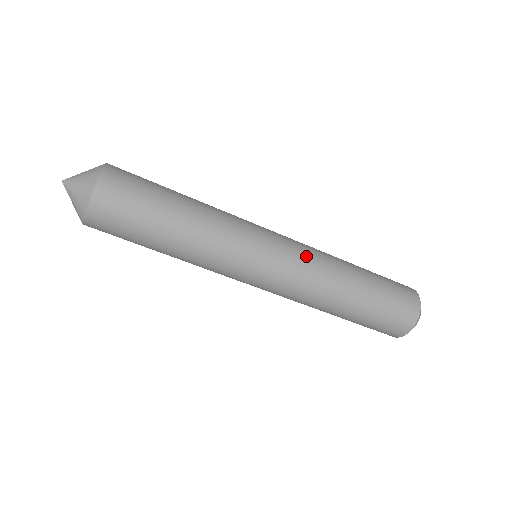
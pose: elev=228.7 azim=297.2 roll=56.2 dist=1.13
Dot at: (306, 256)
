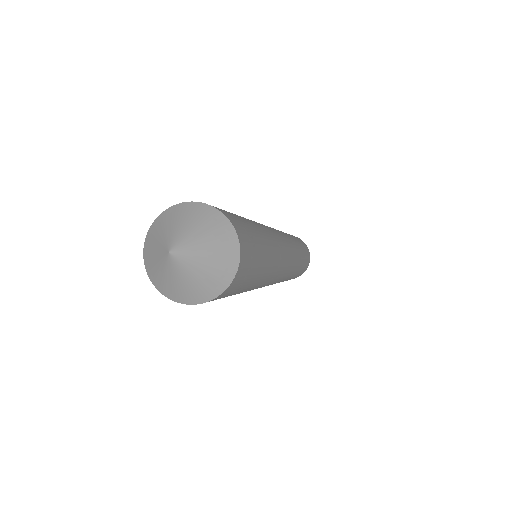
Dot at: (288, 238)
